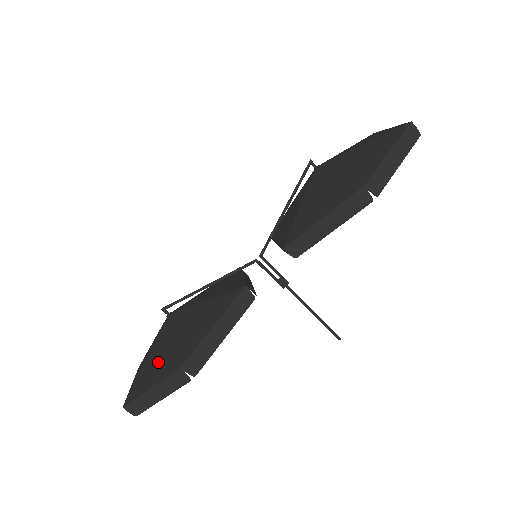
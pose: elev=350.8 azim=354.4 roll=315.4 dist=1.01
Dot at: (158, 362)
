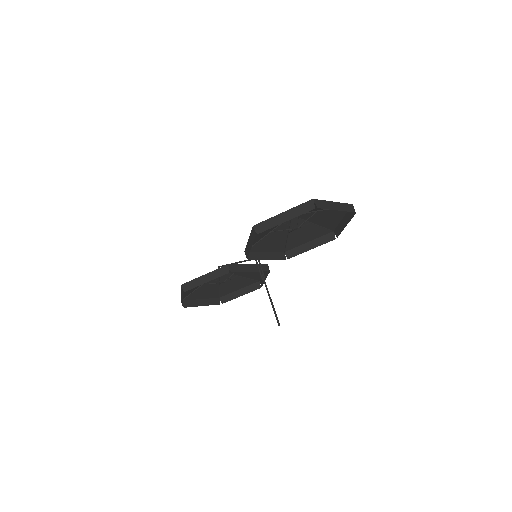
Dot at: occluded
